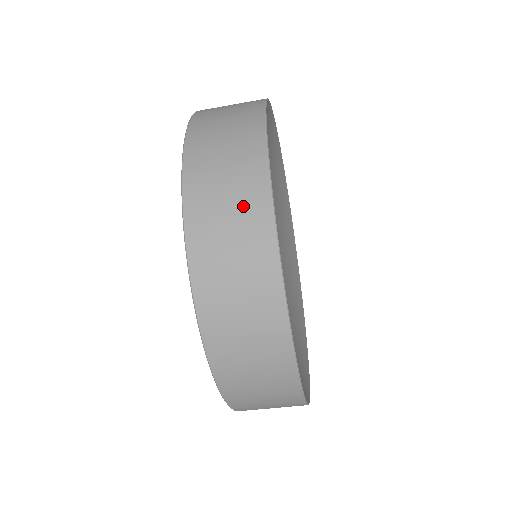
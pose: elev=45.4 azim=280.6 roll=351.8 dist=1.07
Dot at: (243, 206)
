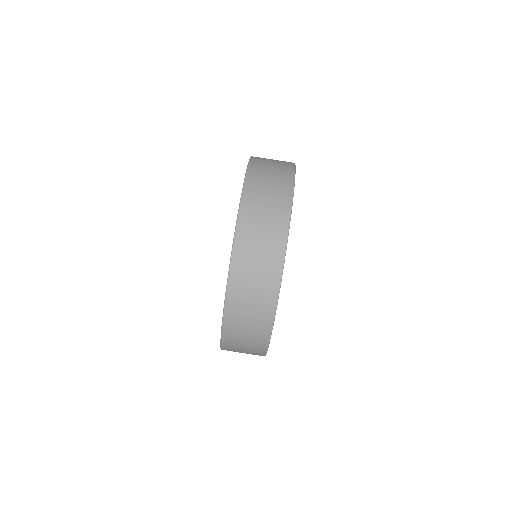
Dot at: occluded
